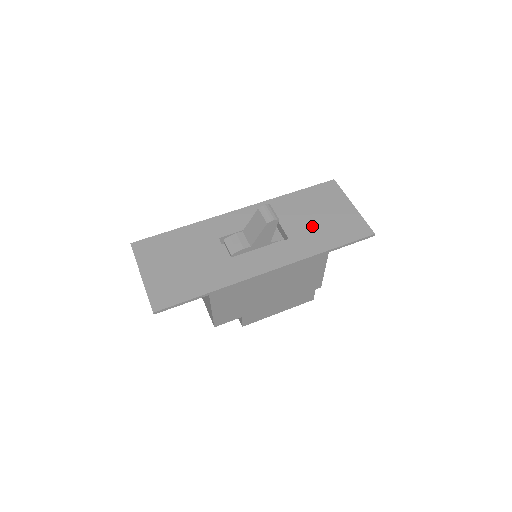
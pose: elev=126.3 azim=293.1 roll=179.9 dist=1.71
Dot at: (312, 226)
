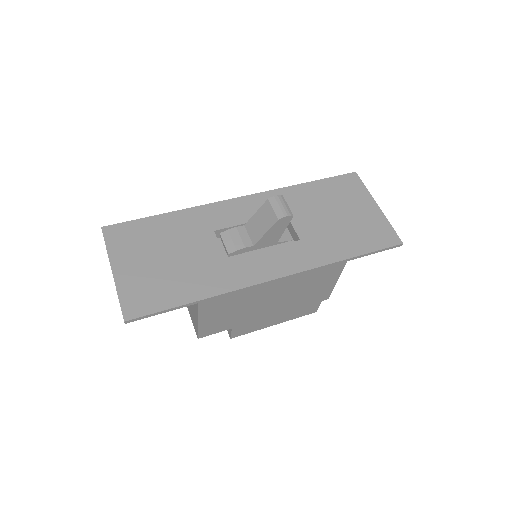
Dot at: (329, 226)
